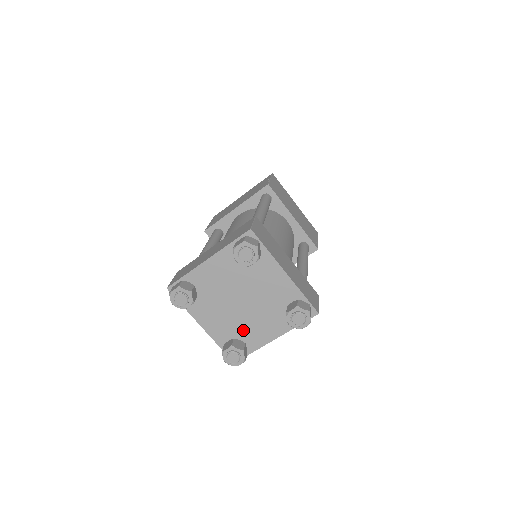
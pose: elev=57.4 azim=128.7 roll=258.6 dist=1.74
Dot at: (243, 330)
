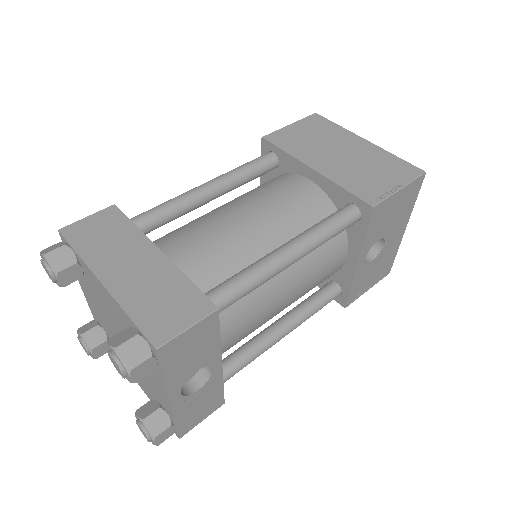
Dot at: (149, 385)
